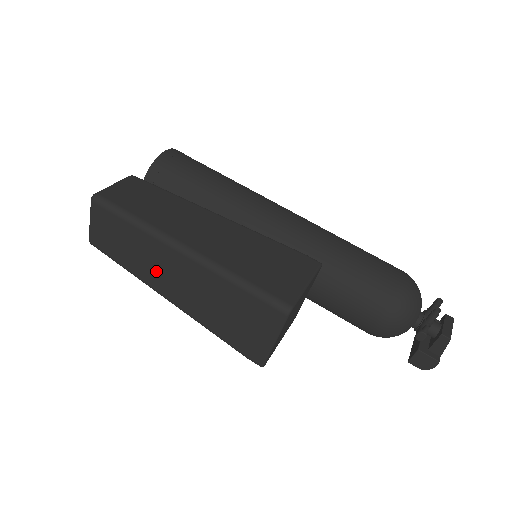
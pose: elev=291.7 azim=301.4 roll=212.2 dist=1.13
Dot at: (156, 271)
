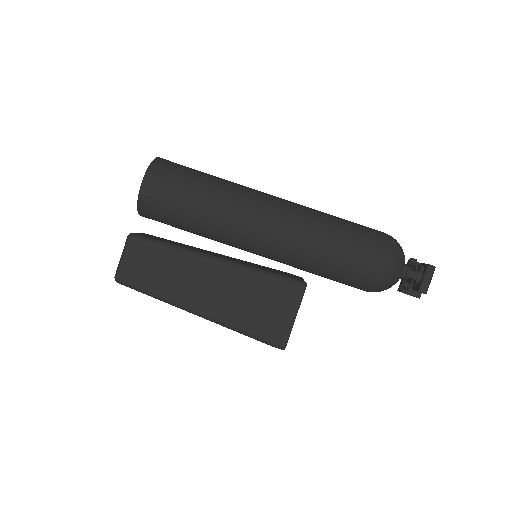
Dot at: occluded
